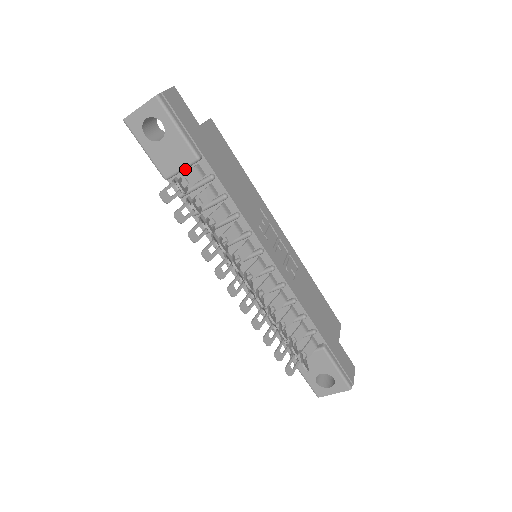
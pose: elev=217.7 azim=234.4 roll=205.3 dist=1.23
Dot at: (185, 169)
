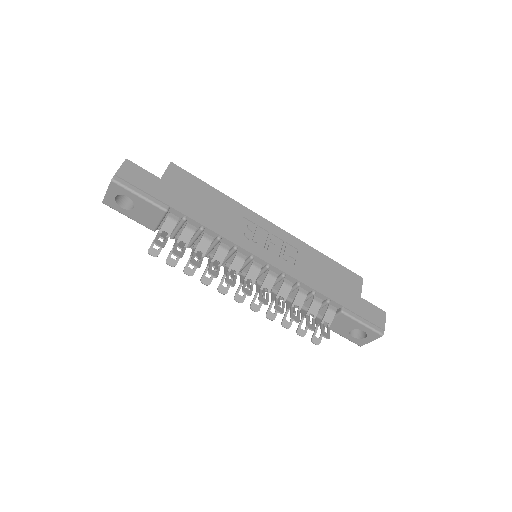
Dot at: (164, 219)
